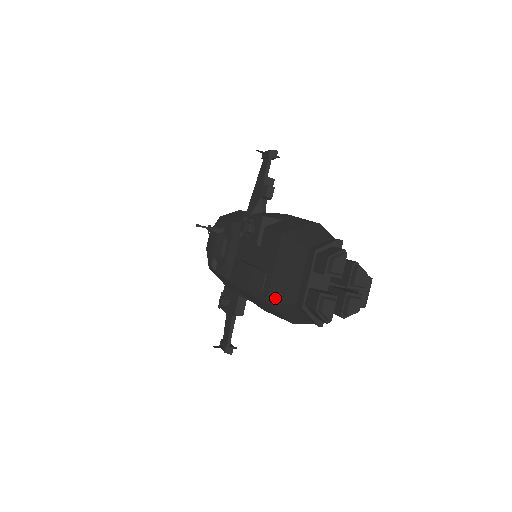
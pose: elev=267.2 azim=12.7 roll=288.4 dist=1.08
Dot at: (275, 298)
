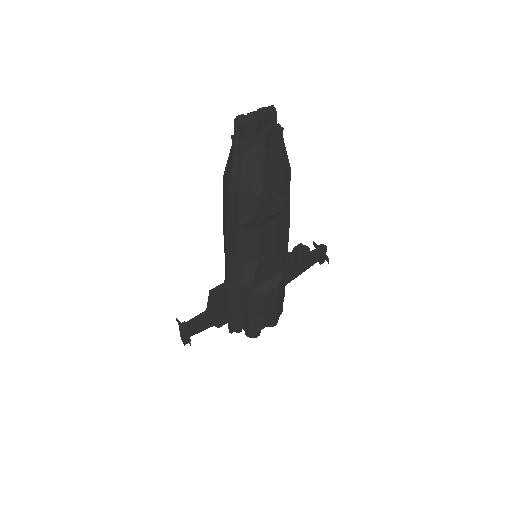
Dot at: occluded
